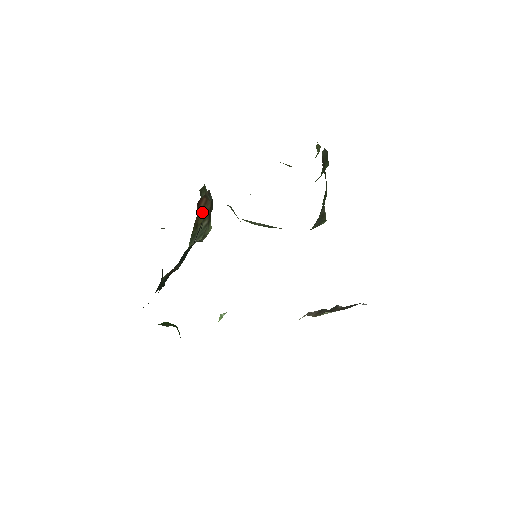
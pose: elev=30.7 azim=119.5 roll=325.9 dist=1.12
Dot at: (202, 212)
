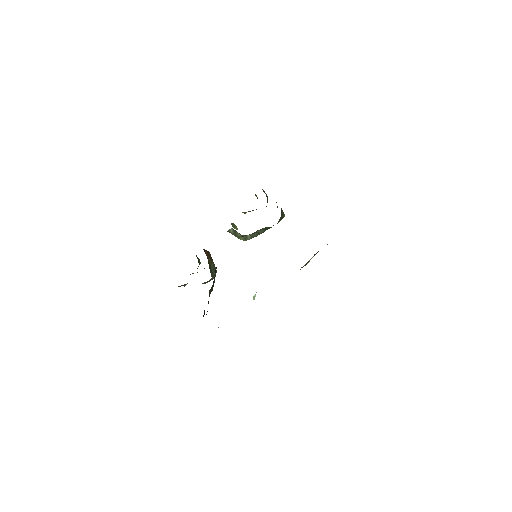
Dot at: (208, 257)
